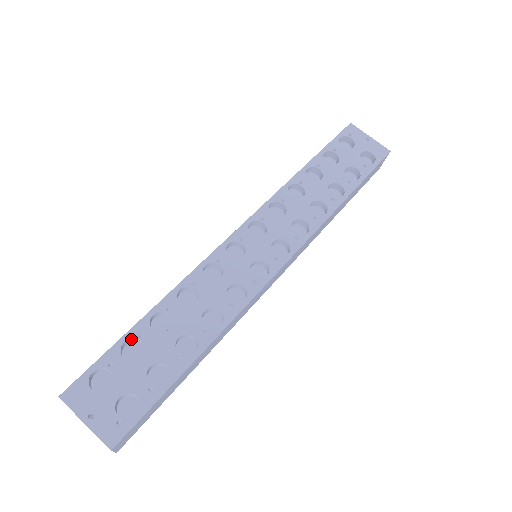
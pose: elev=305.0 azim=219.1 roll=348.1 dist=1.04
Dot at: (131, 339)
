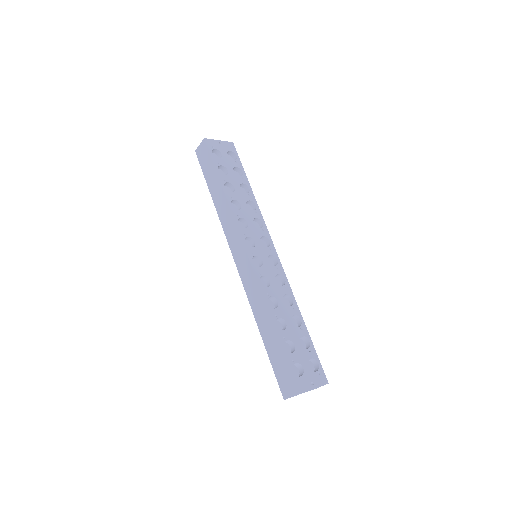
Dot at: (283, 344)
